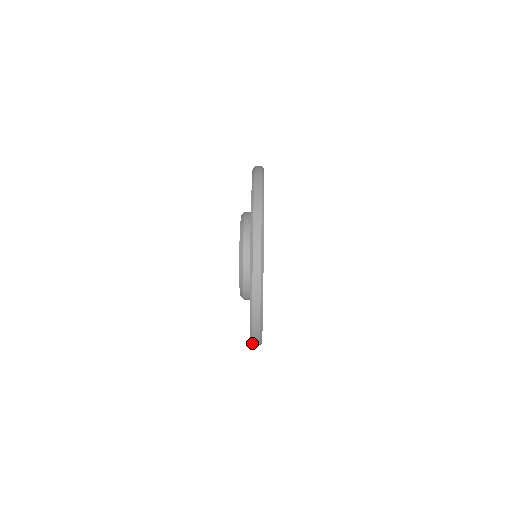
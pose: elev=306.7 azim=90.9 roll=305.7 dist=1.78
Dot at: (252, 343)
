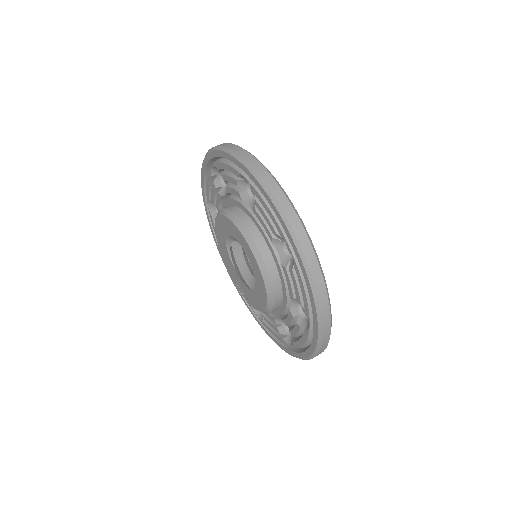
Dot at: occluded
